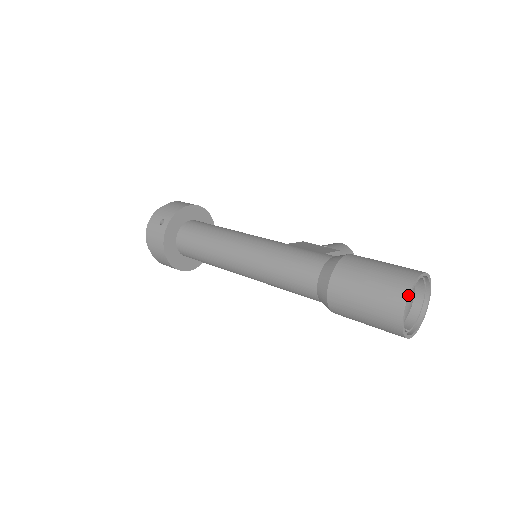
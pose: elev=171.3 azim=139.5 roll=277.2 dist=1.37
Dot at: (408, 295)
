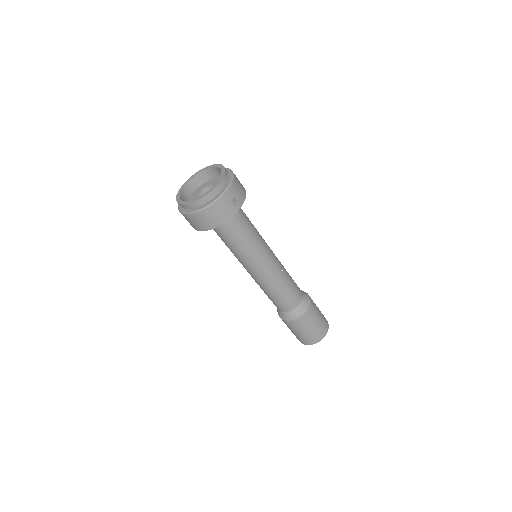
Dot at: occluded
